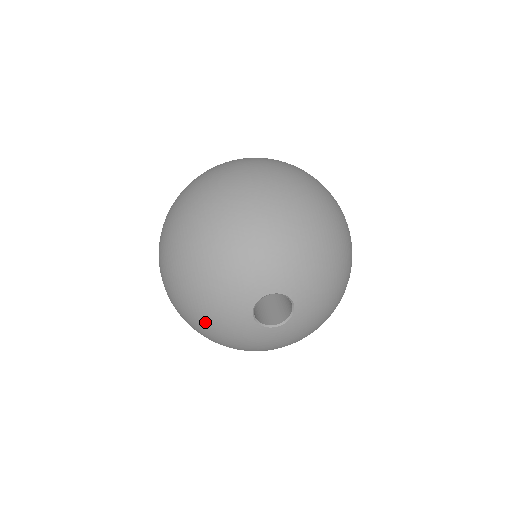
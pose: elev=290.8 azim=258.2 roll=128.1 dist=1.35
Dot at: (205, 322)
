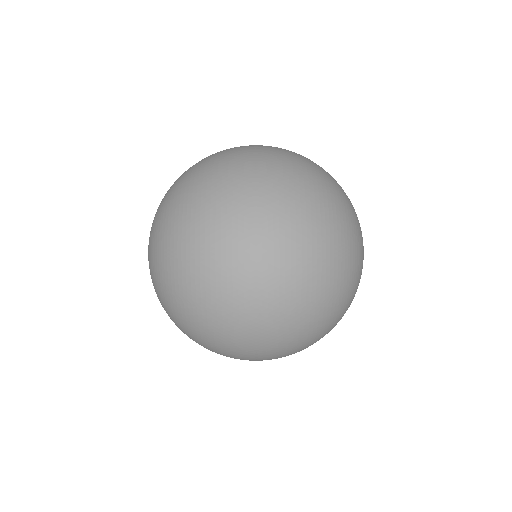
Dot at: occluded
